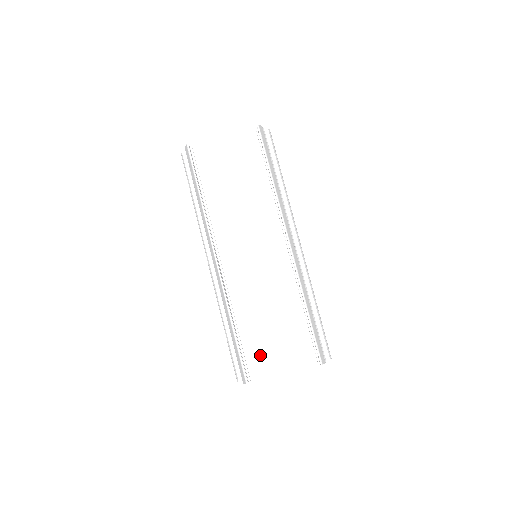
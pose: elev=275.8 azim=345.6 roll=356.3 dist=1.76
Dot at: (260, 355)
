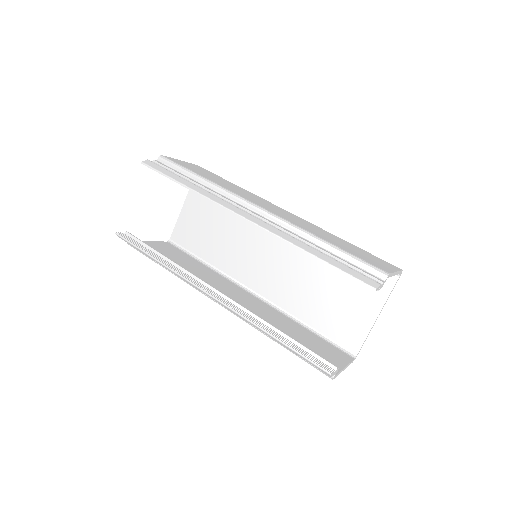
Dot at: (353, 333)
